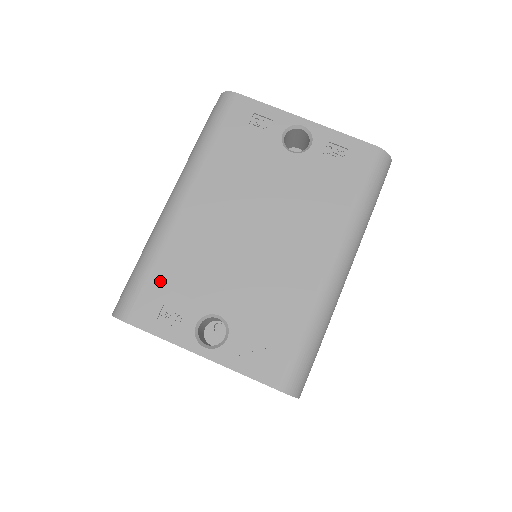
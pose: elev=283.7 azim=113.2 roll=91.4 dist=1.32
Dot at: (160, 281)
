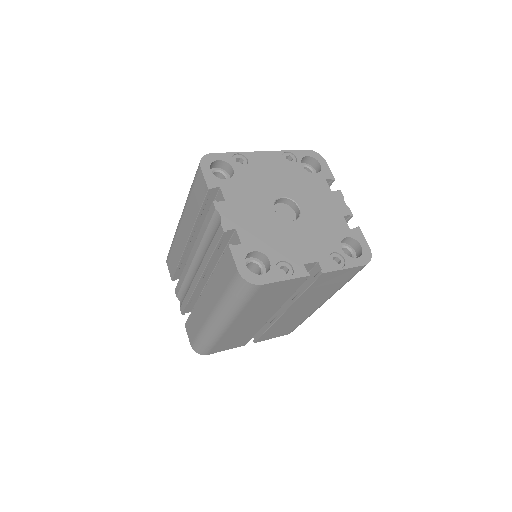
Dot at: occluded
